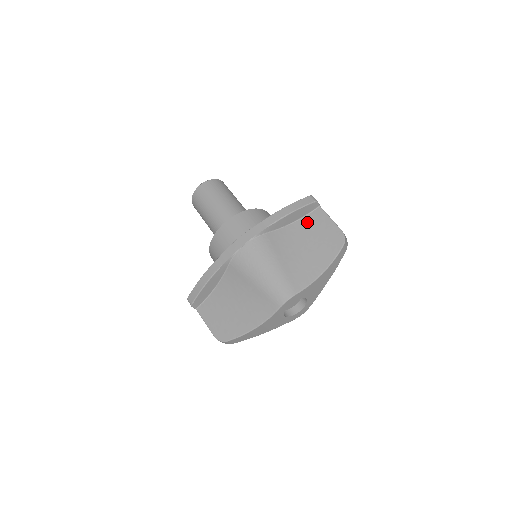
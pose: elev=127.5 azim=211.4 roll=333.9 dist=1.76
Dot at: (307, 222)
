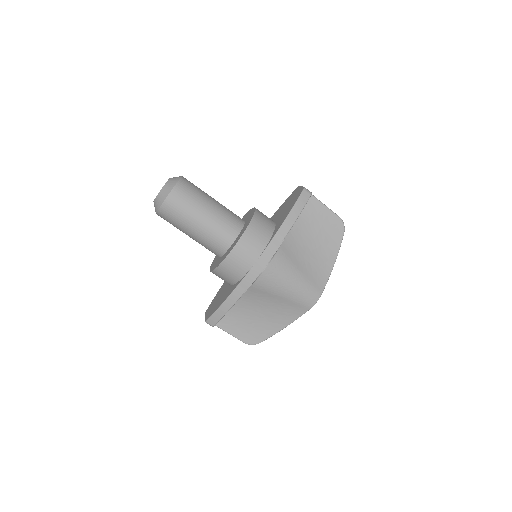
Dot at: (305, 216)
